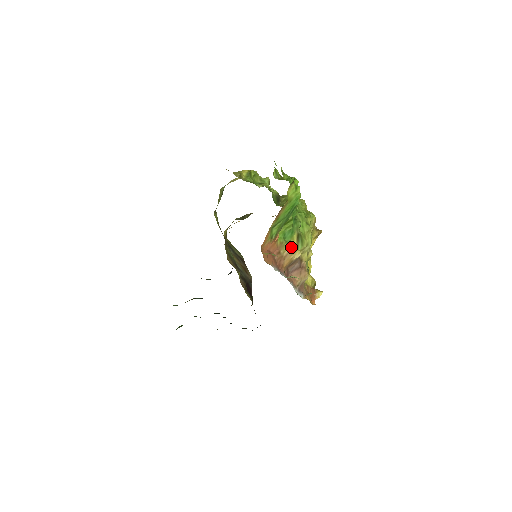
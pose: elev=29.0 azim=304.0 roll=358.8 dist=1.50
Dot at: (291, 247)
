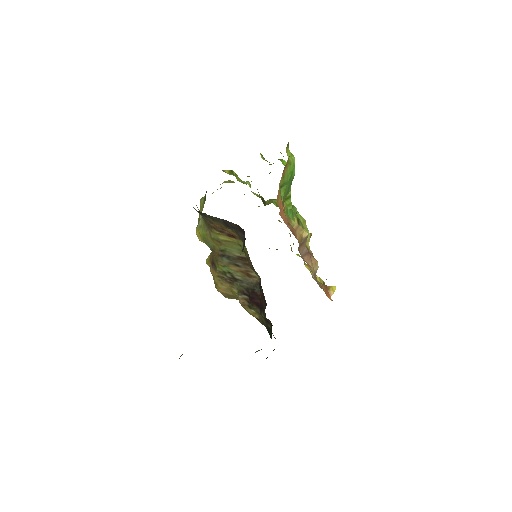
Dot at: (297, 224)
